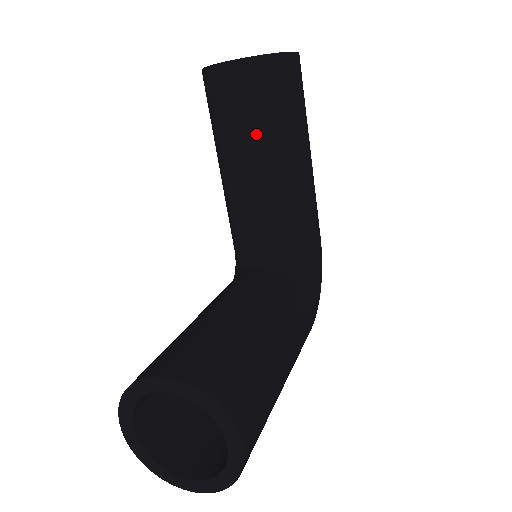
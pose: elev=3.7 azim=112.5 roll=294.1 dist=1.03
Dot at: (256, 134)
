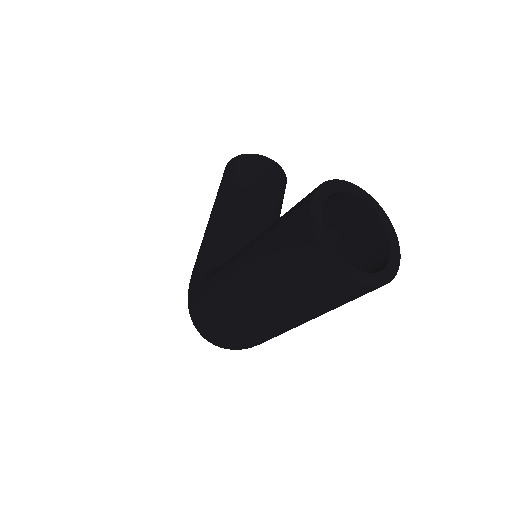
Dot at: (272, 198)
